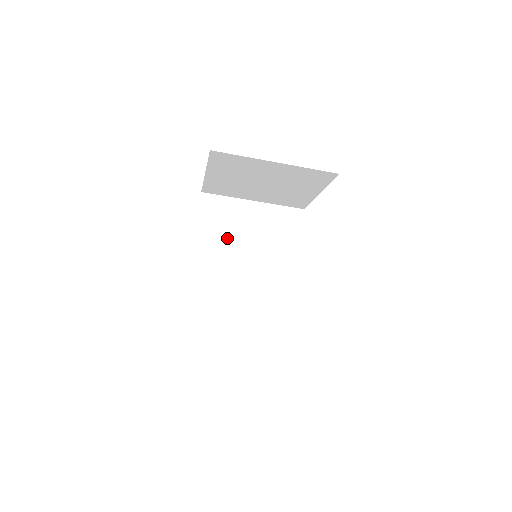
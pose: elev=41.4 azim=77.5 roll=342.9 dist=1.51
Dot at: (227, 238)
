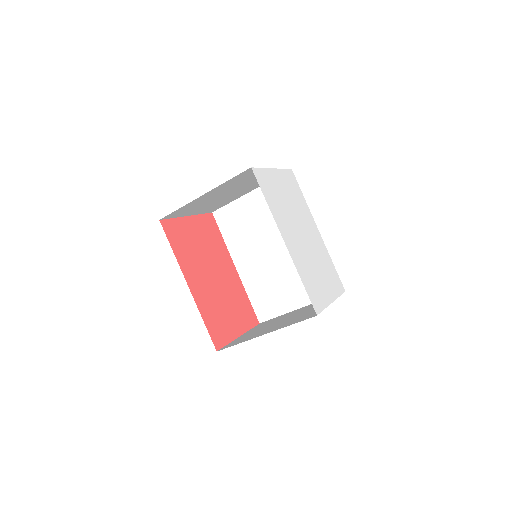
Dot at: (249, 236)
